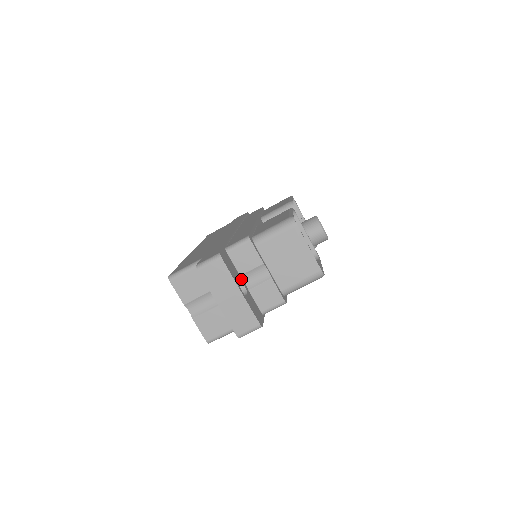
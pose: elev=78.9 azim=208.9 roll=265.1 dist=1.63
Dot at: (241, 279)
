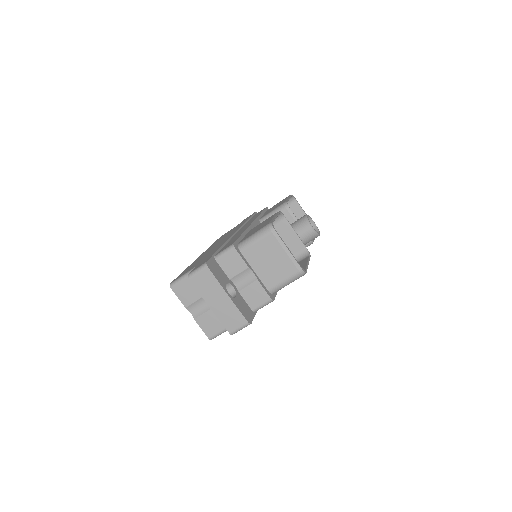
Dot at: (230, 282)
